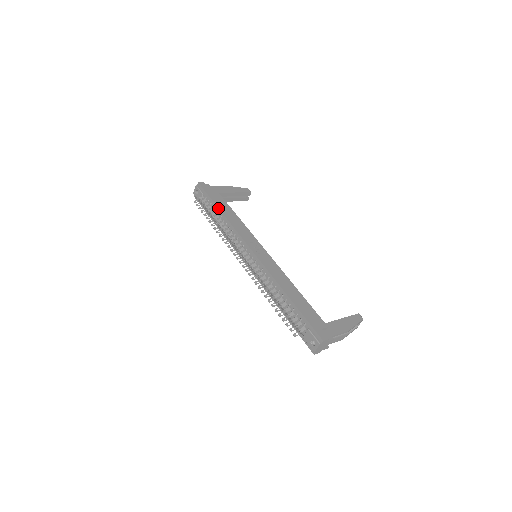
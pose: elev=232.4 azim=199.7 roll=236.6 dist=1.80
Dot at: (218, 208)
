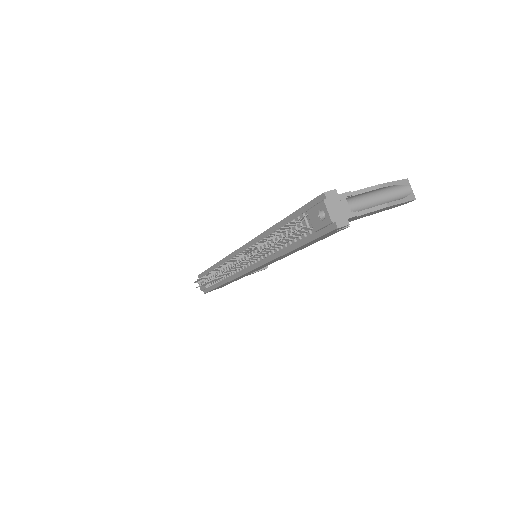
Dot at: (212, 266)
